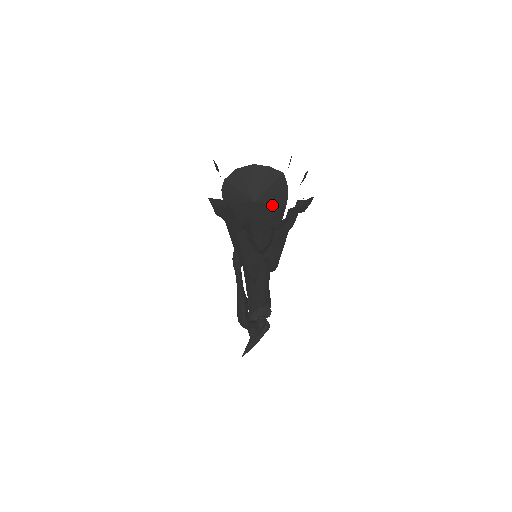
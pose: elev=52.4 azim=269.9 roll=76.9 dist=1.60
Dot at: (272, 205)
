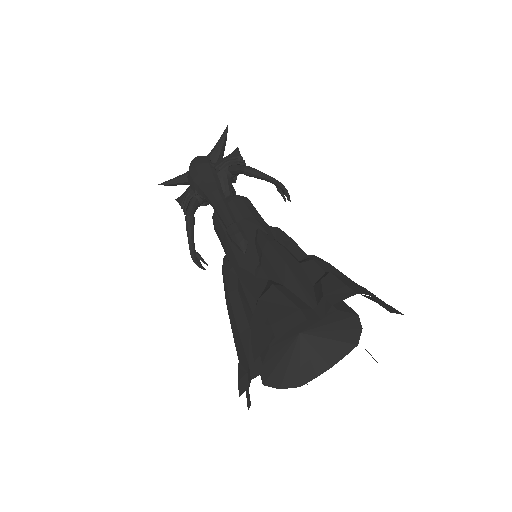
Dot at: (300, 365)
